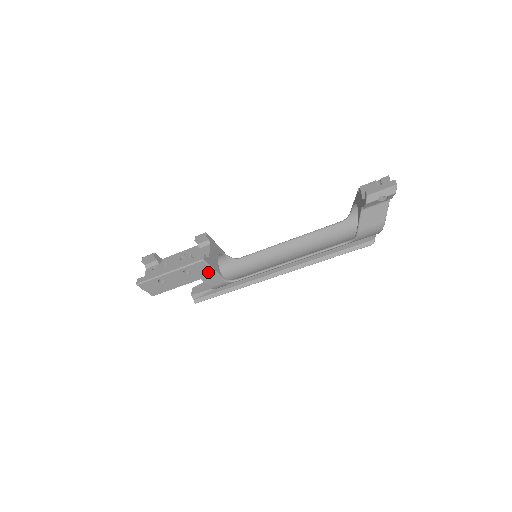
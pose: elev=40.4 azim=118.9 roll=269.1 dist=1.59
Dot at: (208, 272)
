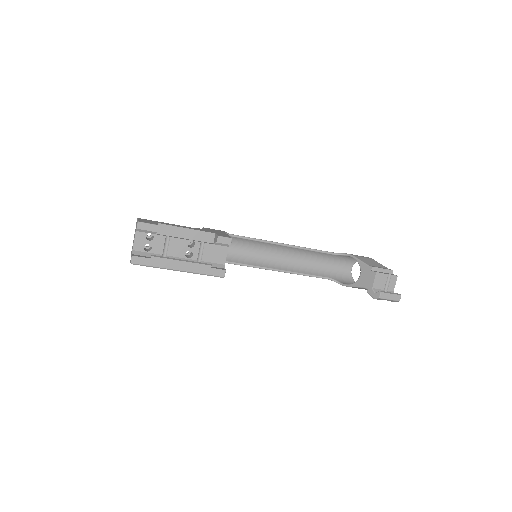
Dot at: occluded
